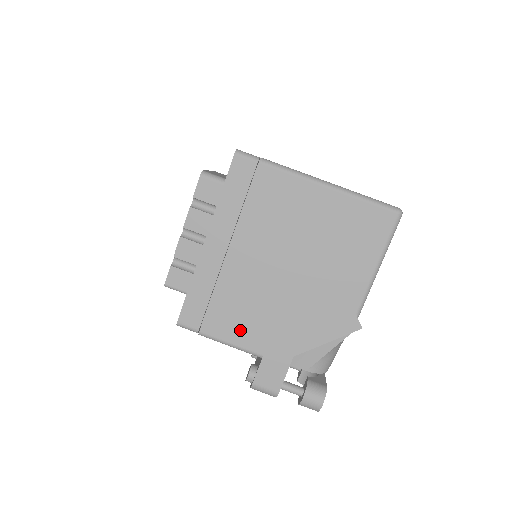
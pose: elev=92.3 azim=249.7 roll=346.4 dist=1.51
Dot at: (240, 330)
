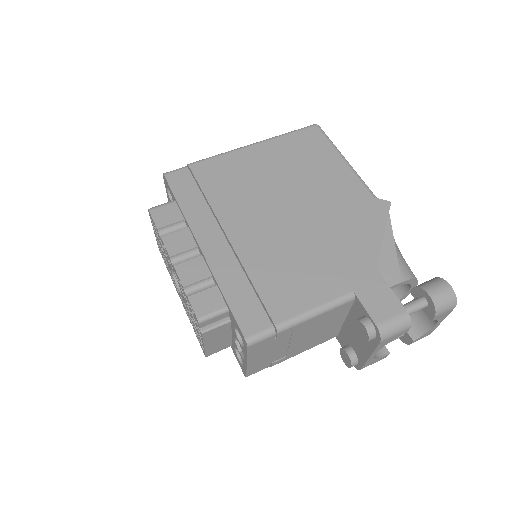
Dot at: (308, 288)
